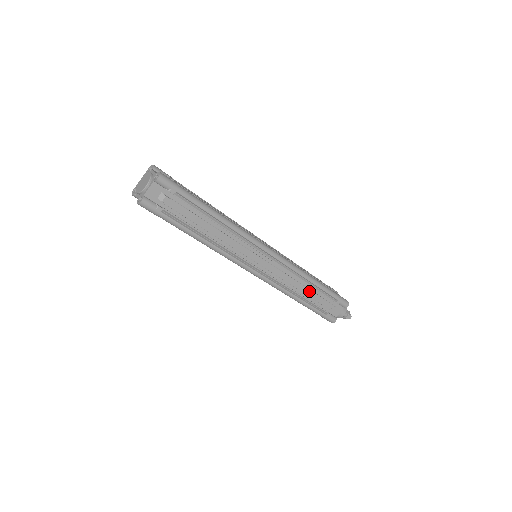
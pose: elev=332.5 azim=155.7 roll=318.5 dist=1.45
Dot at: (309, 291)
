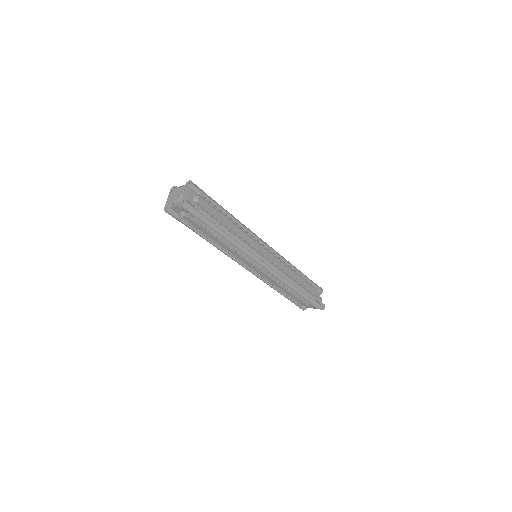
Dot at: (298, 279)
